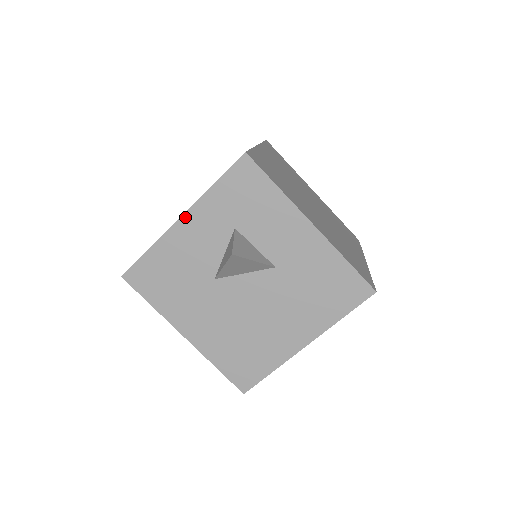
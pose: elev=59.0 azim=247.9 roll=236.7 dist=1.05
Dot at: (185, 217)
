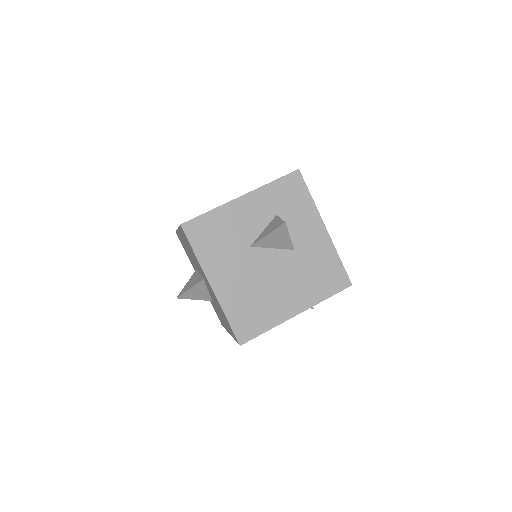
Dot at: (246, 196)
